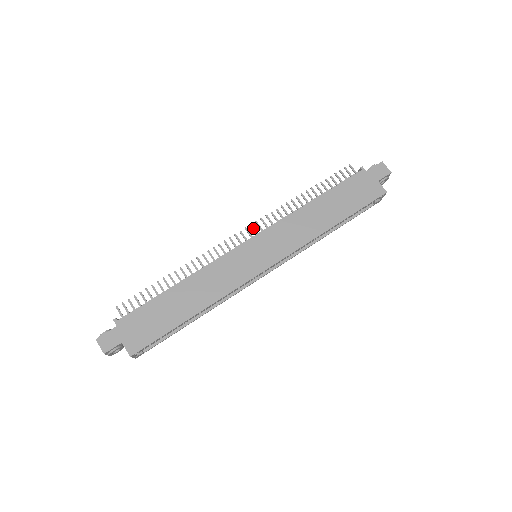
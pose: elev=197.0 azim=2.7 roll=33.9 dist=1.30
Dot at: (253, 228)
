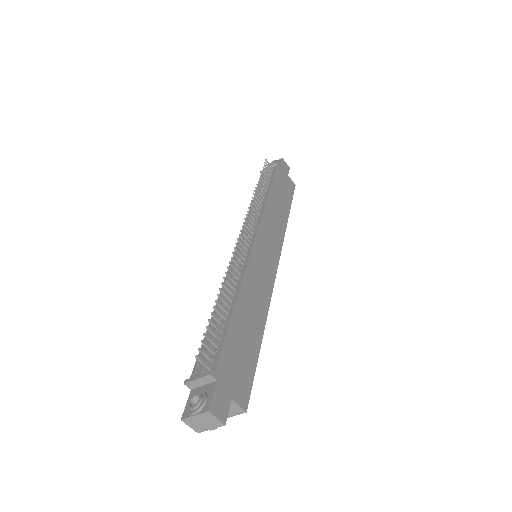
Dot at: (247, 226)
